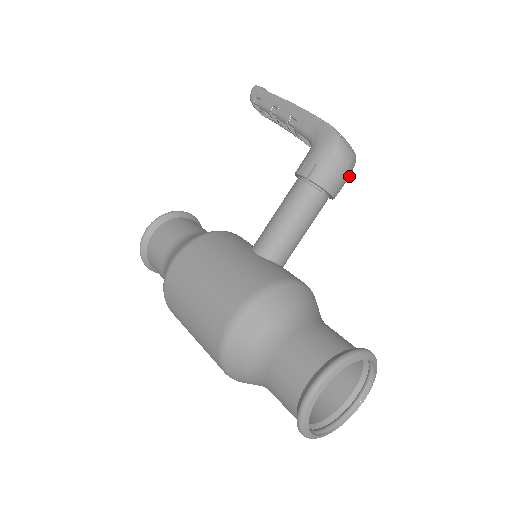
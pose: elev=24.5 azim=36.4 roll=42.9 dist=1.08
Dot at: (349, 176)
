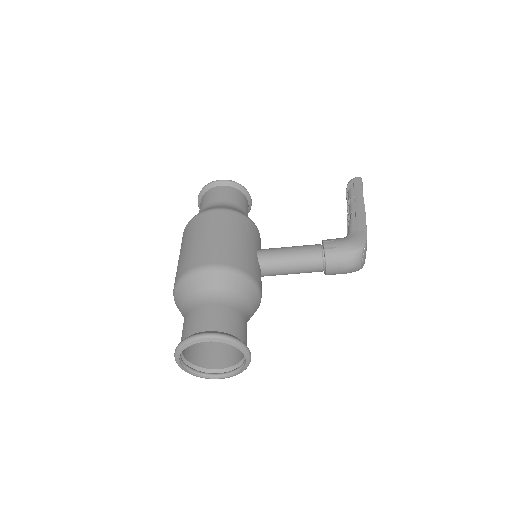
Dot at: (346, 273)
